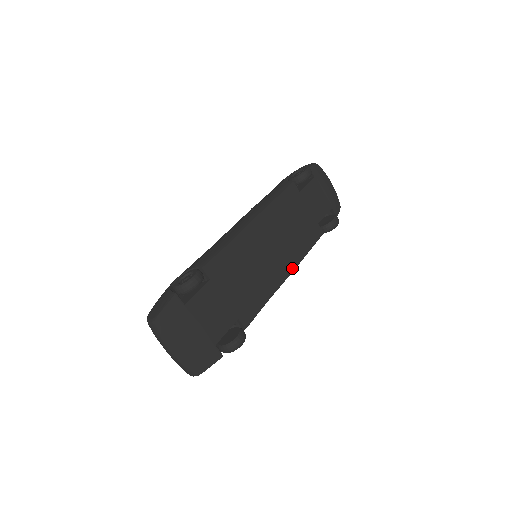
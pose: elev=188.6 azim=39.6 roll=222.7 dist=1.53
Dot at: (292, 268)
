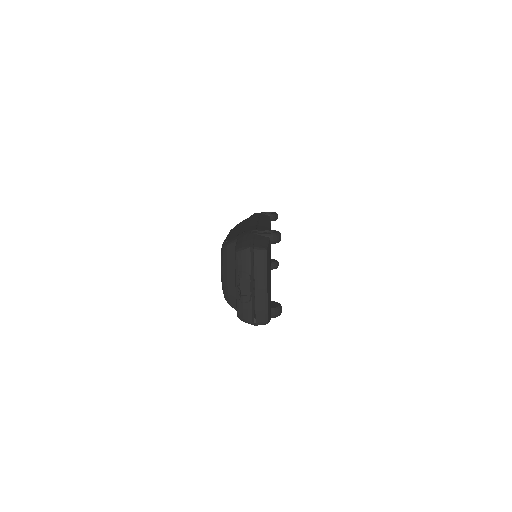
Dot at: occluded
